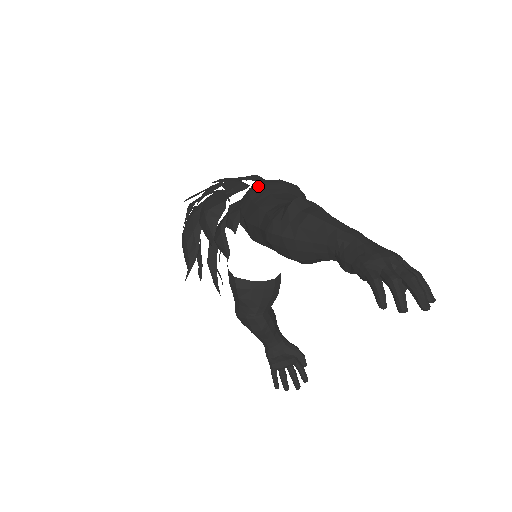
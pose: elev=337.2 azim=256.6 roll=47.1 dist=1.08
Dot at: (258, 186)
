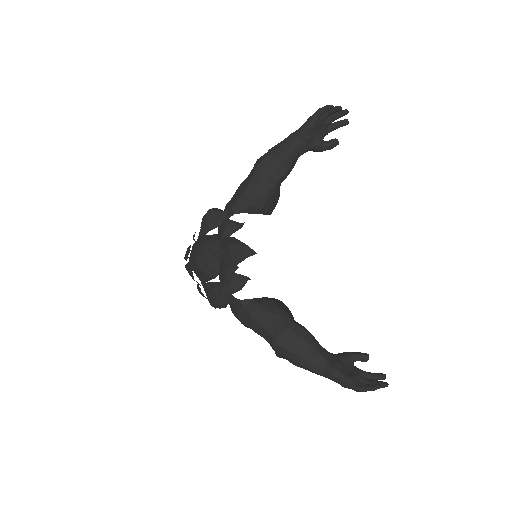
Dot at: occluded
